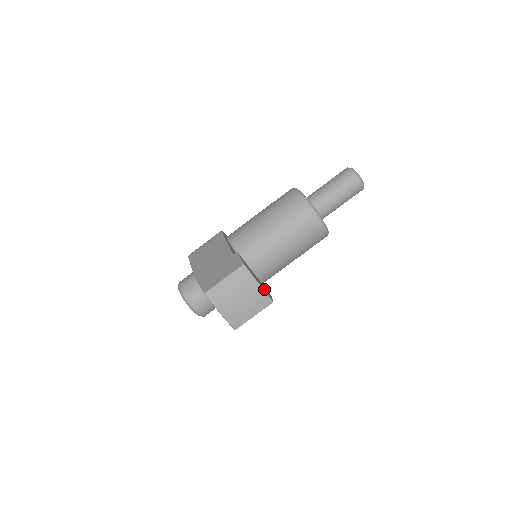
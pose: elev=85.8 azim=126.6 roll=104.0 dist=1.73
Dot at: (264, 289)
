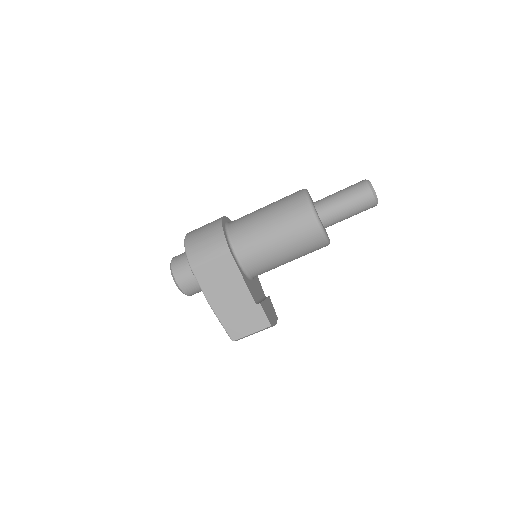
Dot at: (274, 315)
